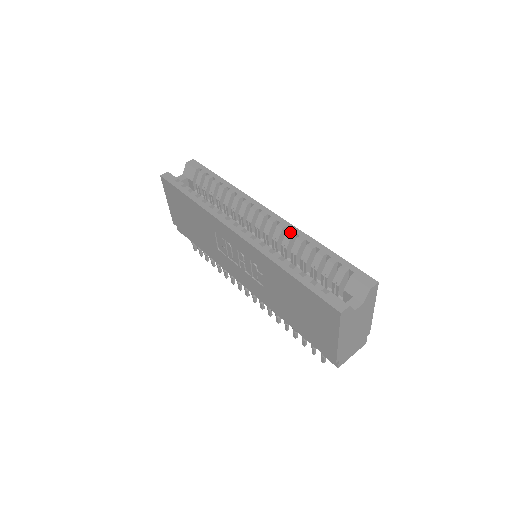
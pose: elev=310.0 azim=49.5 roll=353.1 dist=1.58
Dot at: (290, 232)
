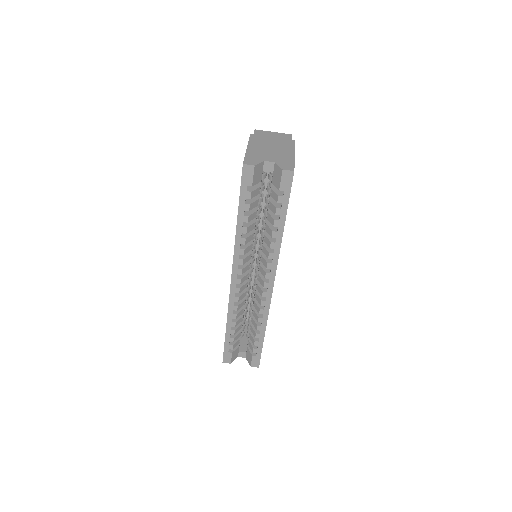
Dot at: (261, 312)
